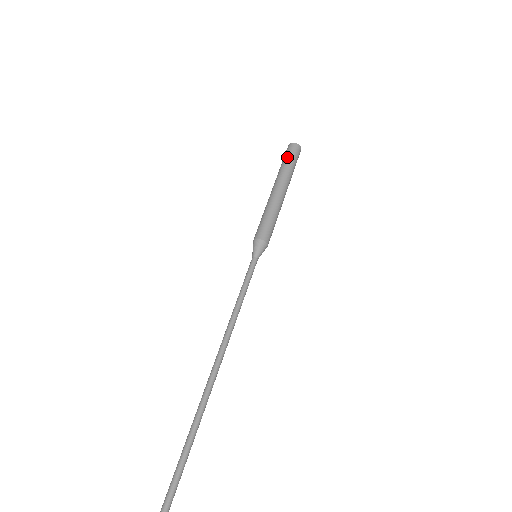
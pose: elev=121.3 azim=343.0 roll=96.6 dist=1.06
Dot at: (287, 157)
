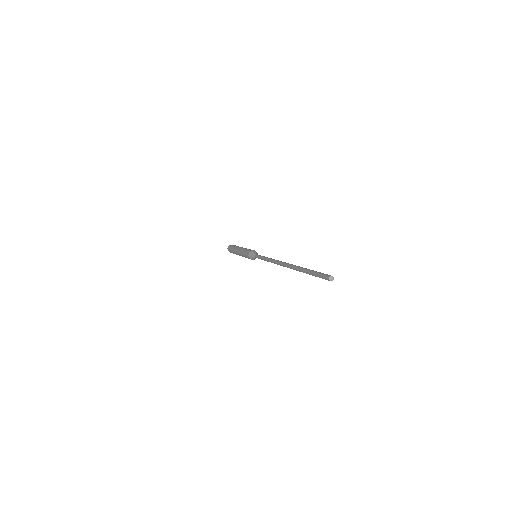
Dot at: (232, 246)
